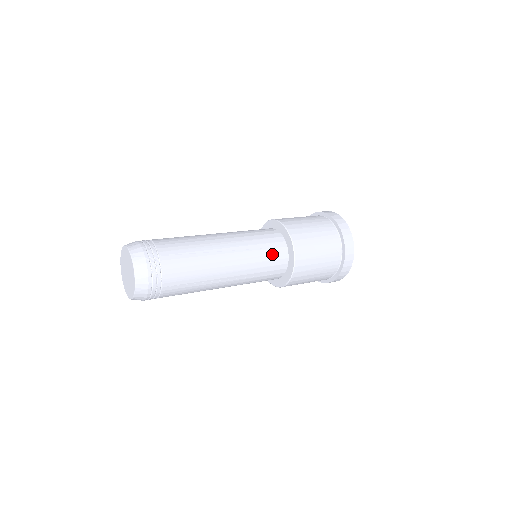
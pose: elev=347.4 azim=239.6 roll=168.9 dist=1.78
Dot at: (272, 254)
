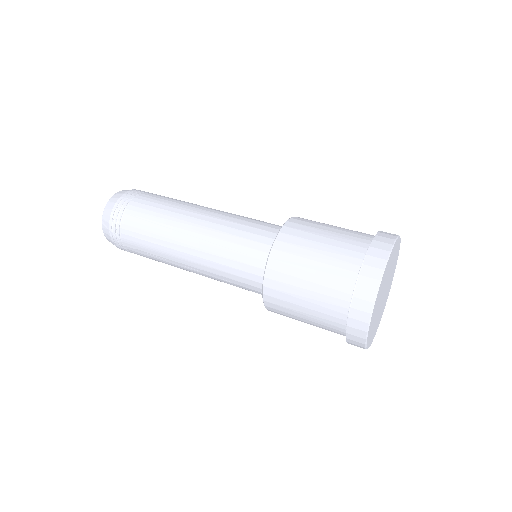
Dot at: (244, 263)
